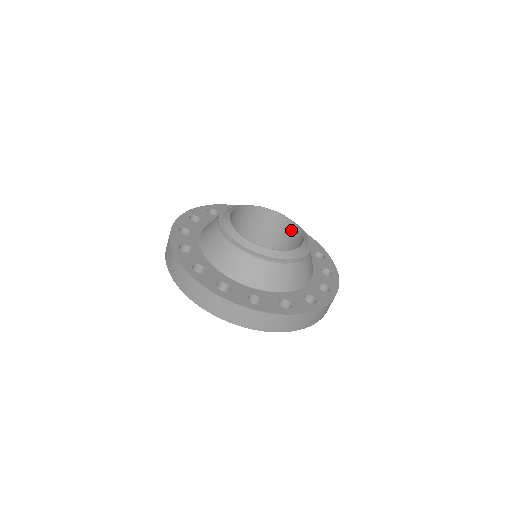
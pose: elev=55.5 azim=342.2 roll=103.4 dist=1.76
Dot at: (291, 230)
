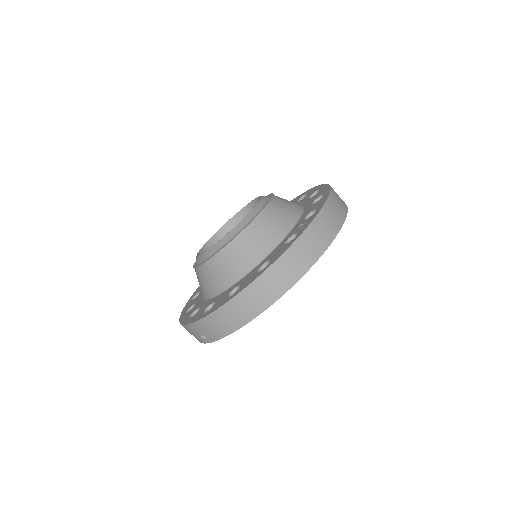
Dot at: occluded
